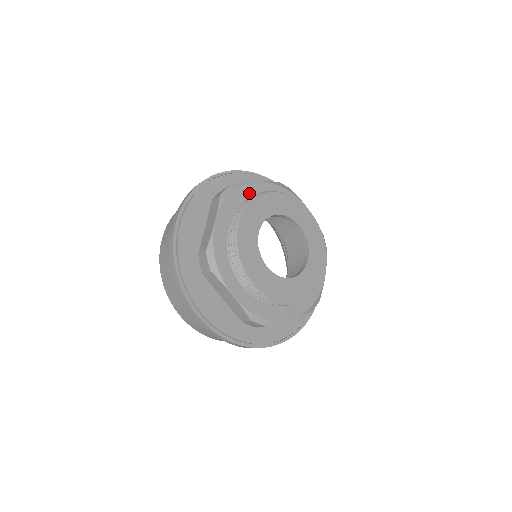
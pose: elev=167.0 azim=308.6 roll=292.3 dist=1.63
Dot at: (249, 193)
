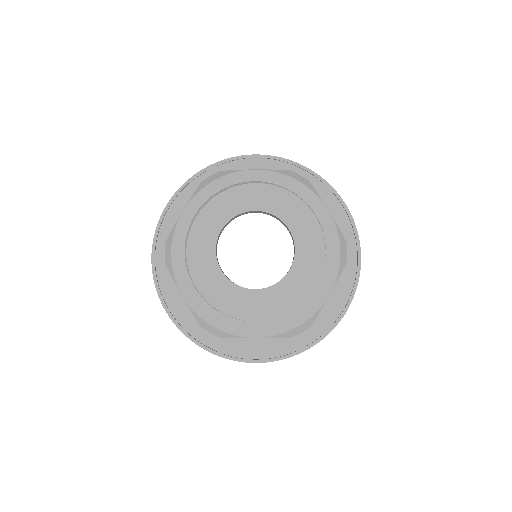
Dot at: (238, 182)
